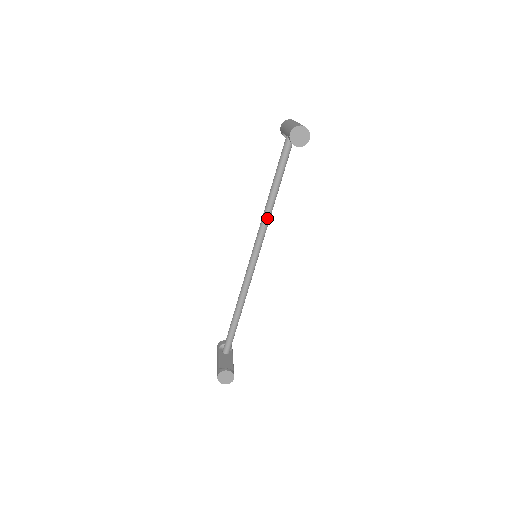
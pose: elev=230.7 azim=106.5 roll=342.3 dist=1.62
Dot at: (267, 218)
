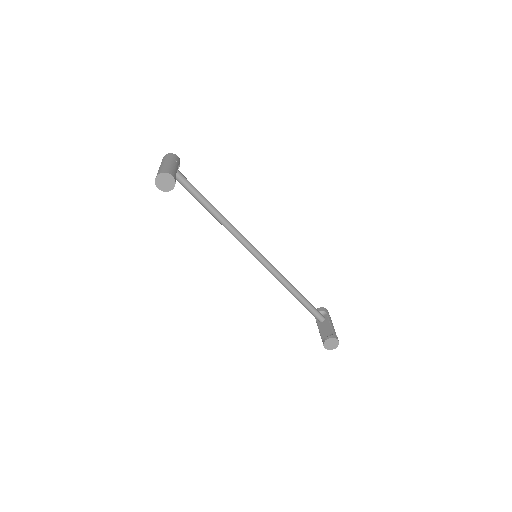
Dot at: (230, 229)
